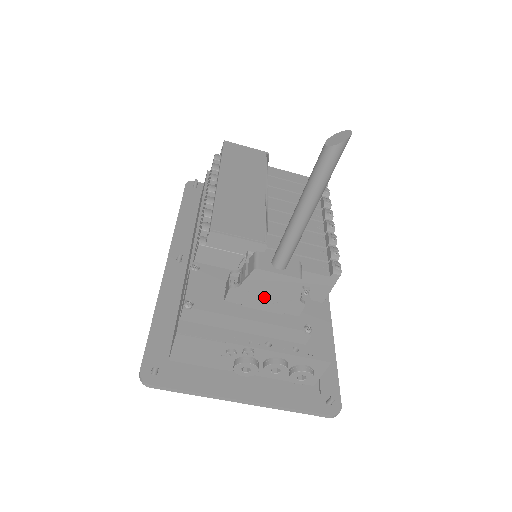
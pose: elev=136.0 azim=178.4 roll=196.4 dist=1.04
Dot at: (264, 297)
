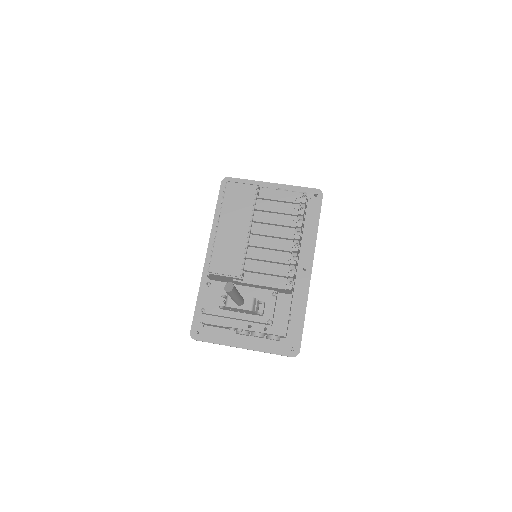
Dot at: (239, 311)
